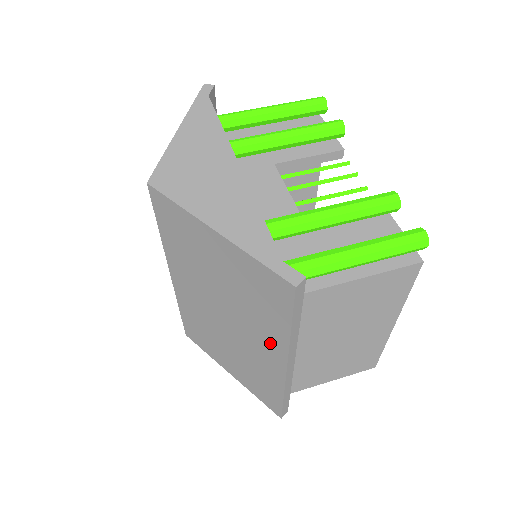
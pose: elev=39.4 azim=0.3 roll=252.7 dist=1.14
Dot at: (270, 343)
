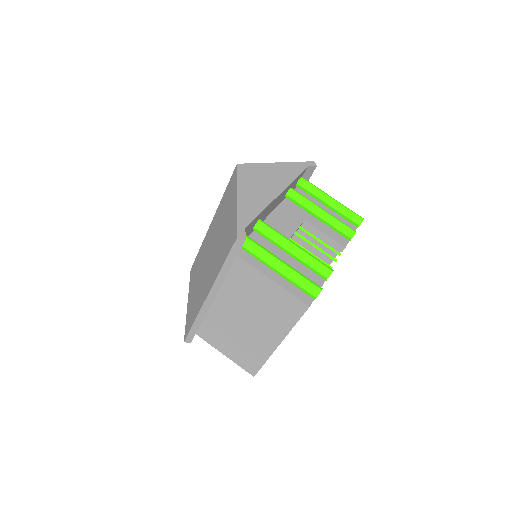
Dot at: (212, 276)
